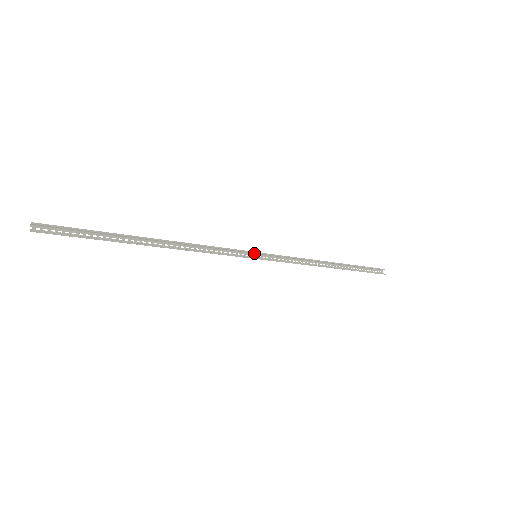
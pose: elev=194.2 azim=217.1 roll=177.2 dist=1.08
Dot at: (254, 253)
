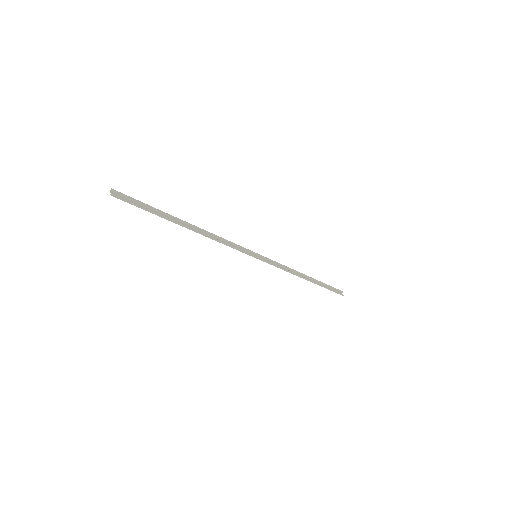
Dot at: (254, 254)
